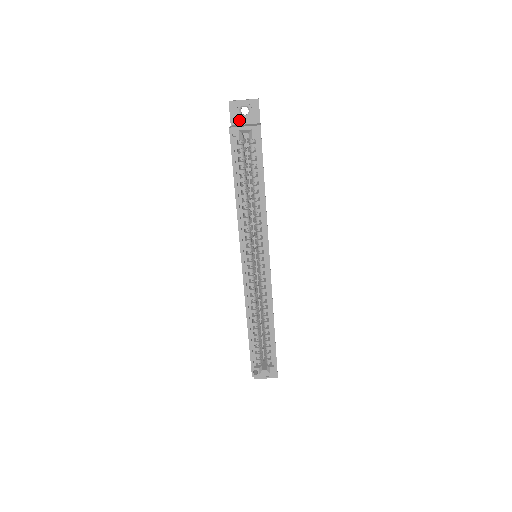
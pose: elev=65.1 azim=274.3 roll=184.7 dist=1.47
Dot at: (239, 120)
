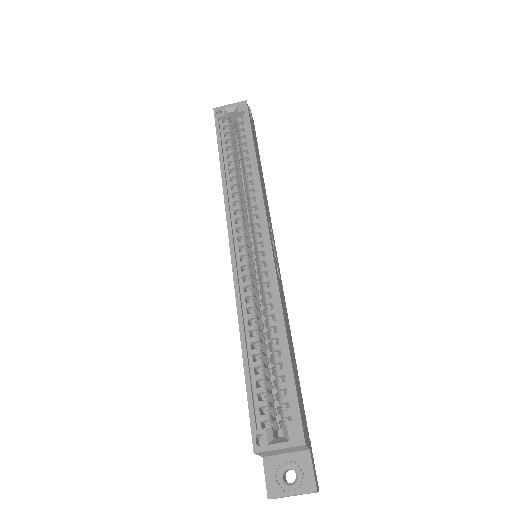
Dot at: occluded
